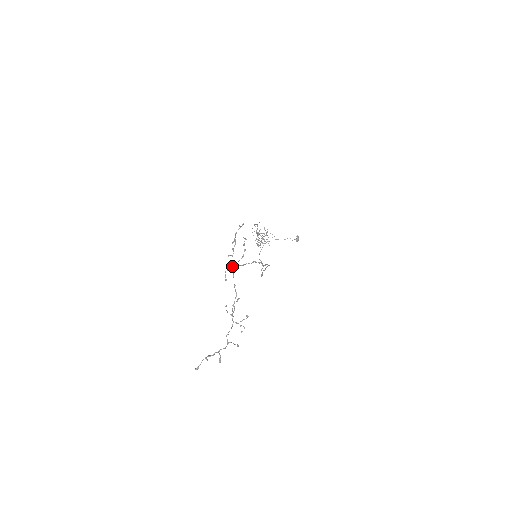
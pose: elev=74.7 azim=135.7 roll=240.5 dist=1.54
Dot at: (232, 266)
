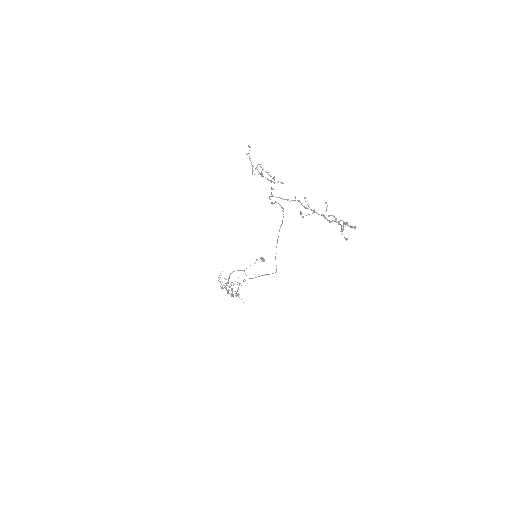
Dot at: (273, 178)
